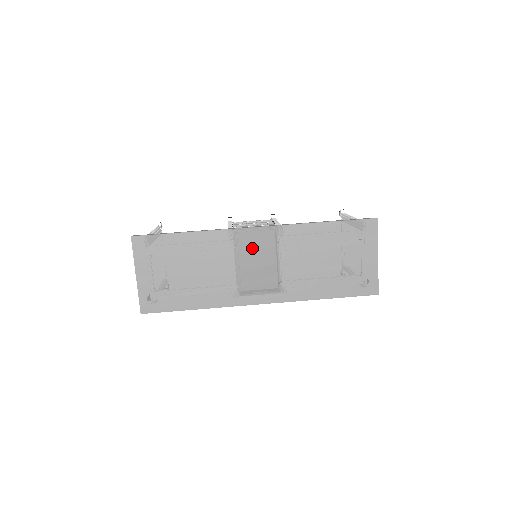
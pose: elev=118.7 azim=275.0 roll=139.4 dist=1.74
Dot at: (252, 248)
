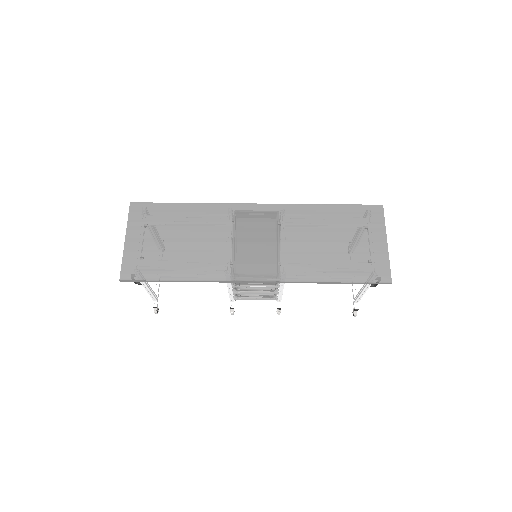
Dot at: (251, 223)
